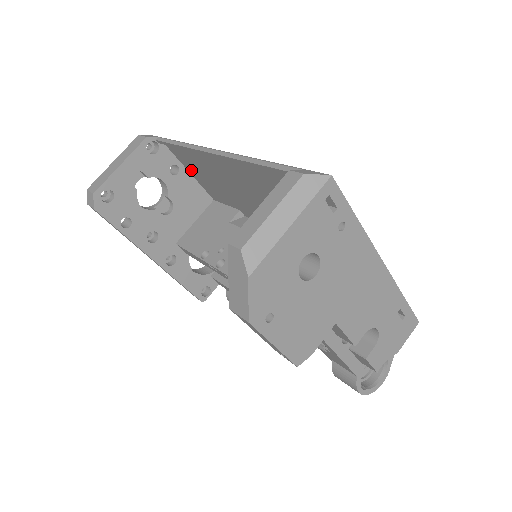
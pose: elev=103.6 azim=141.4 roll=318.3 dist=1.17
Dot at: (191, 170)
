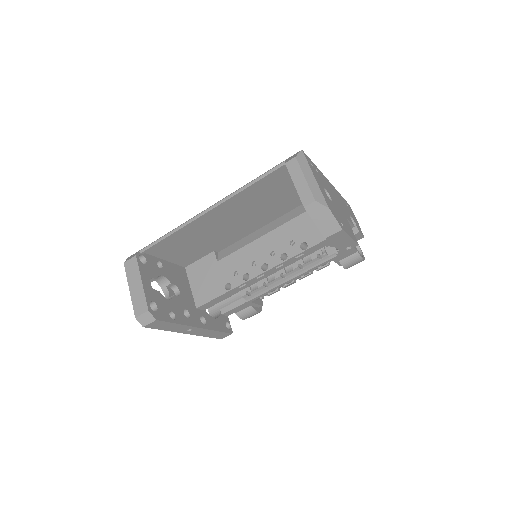
Dot at: (168, 256)
